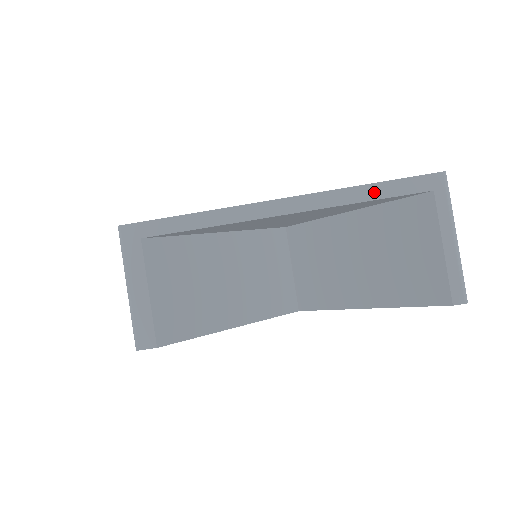
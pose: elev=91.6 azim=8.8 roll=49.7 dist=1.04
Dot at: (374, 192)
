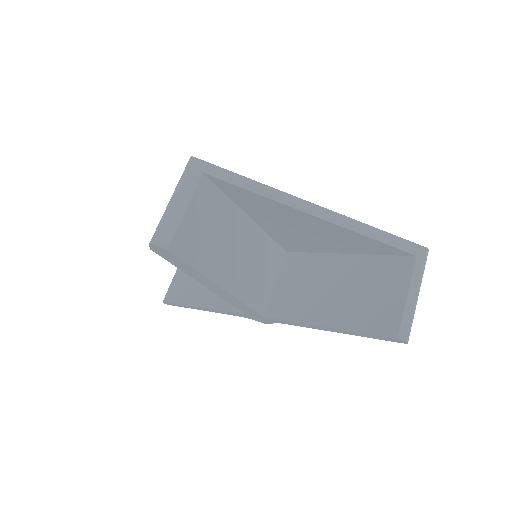
Dot at: (378, 235)
